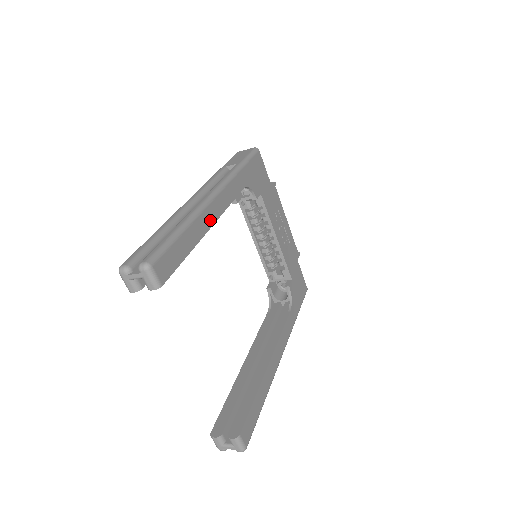
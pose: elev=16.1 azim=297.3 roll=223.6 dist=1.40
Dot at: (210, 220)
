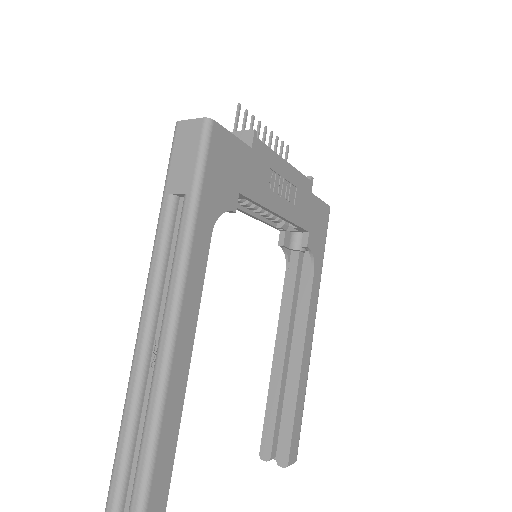
Dot at: (184, 362)
